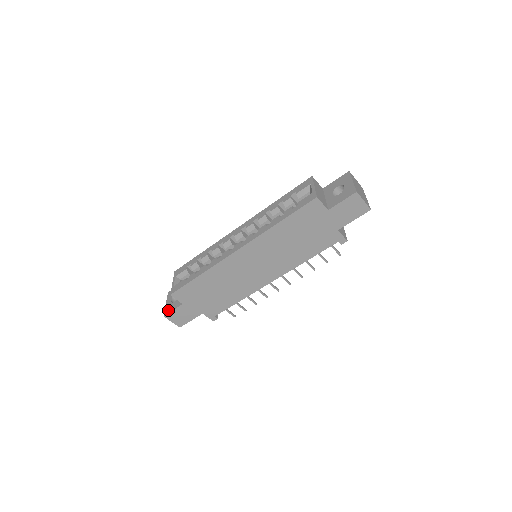
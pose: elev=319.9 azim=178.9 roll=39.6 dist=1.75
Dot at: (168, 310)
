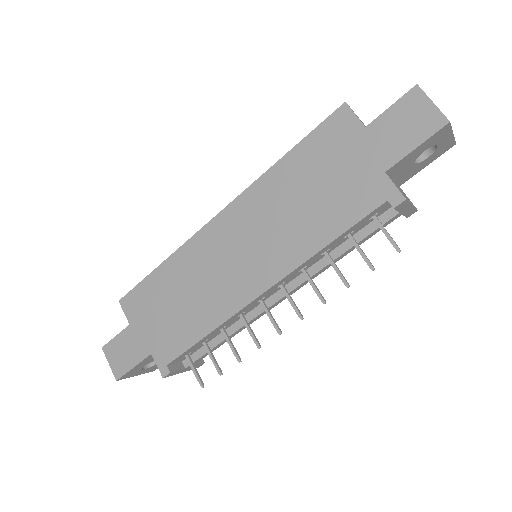
Dot at: occluded
